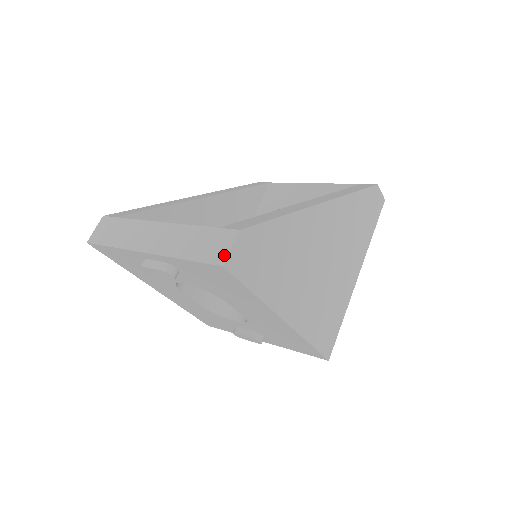
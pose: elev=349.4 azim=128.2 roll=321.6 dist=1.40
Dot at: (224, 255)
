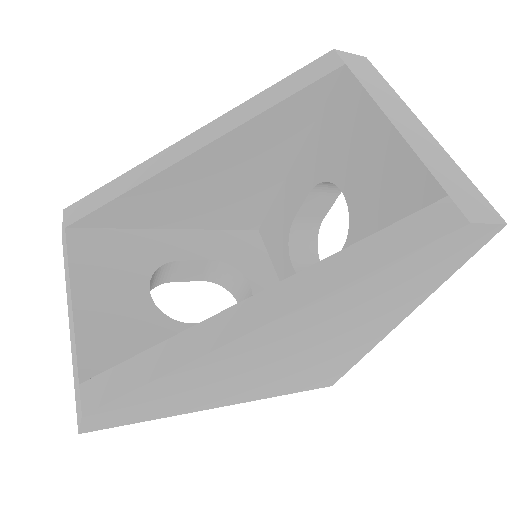
Dot at: (78, 424)
